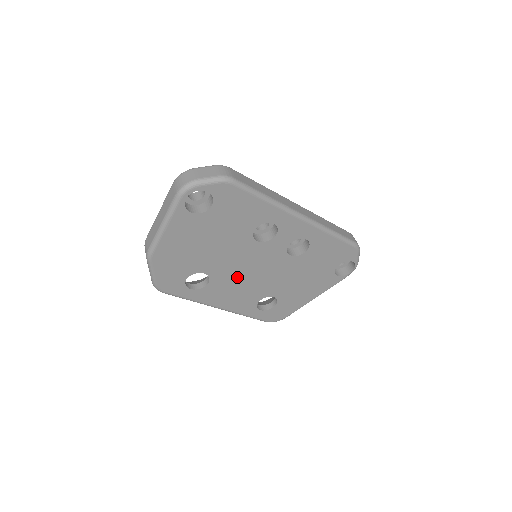
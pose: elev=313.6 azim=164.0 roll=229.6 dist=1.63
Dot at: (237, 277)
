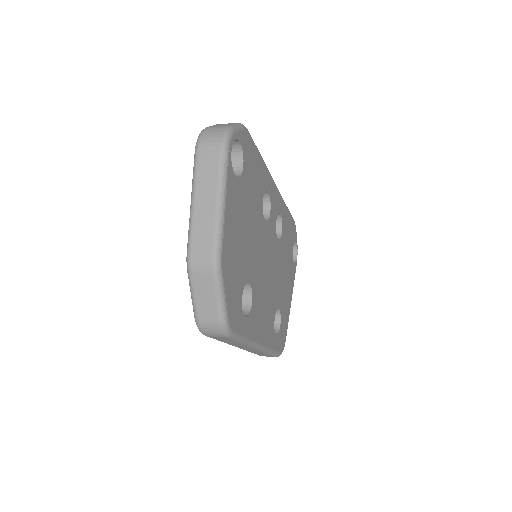
Dot at: (262, 283)
